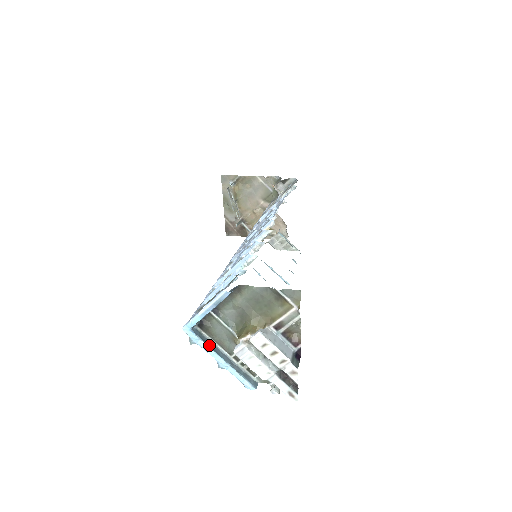
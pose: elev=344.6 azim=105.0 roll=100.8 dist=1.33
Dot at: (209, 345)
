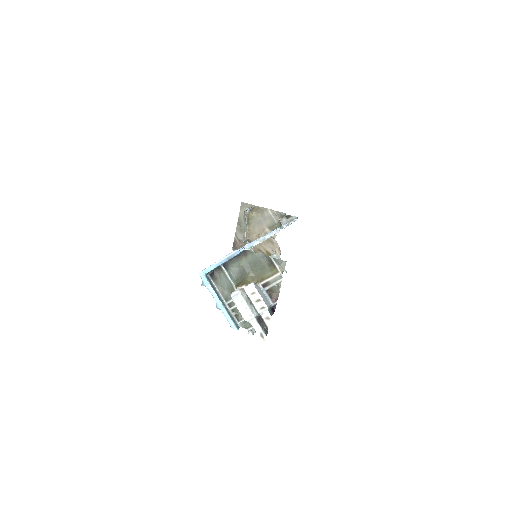
Dot at: (214, 289)
